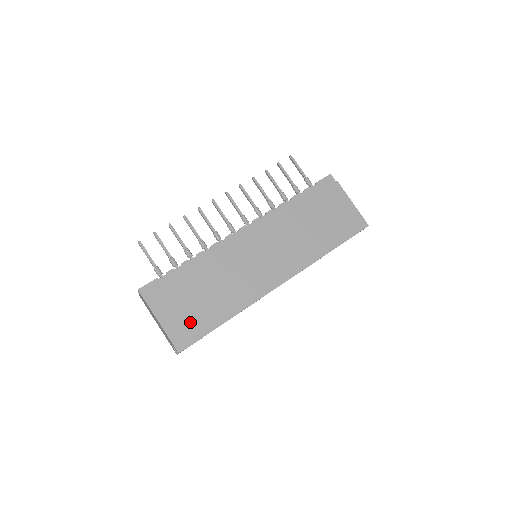
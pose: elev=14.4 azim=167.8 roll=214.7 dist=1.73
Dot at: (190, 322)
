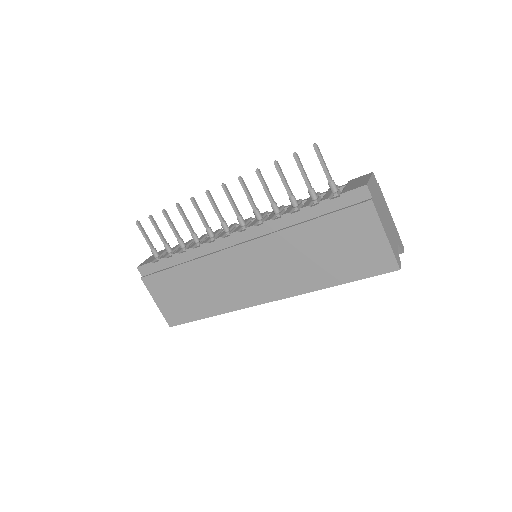
Dot at: (178, 308)
